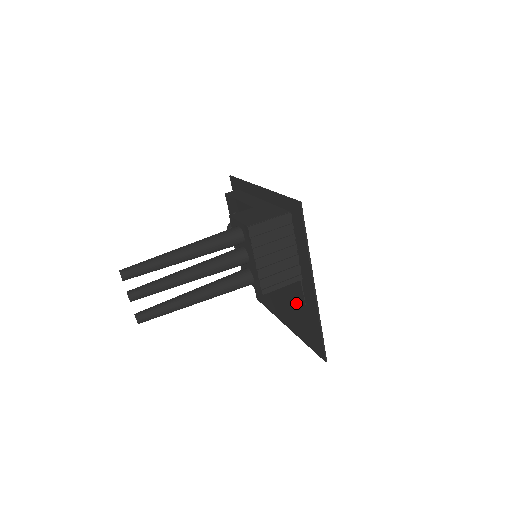
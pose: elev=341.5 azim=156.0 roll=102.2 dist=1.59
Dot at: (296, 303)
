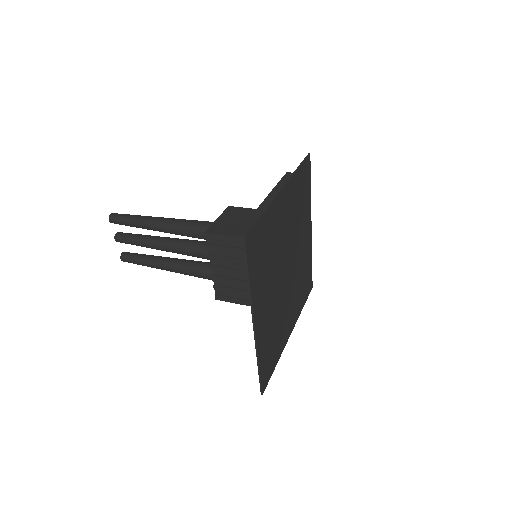
Dot at: (274, 323)
